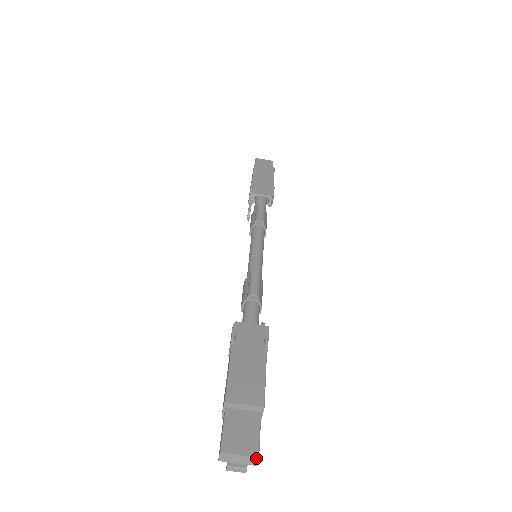
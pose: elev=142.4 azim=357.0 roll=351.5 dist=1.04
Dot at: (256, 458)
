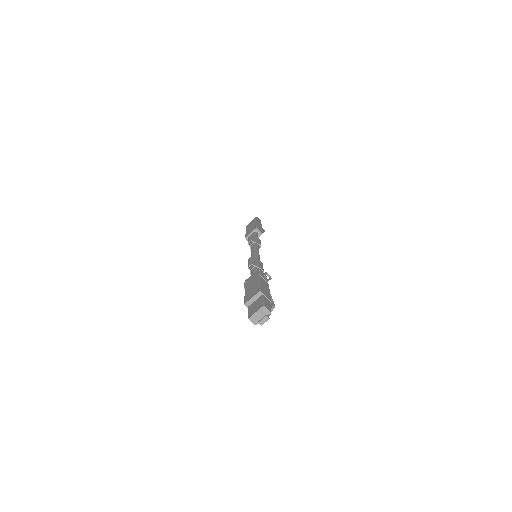
Dot at: (263, 307)
